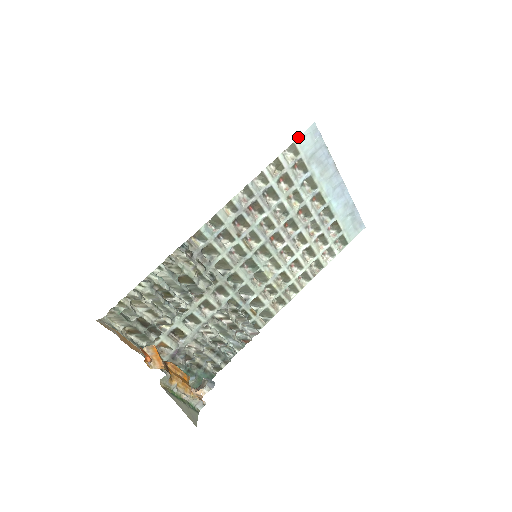
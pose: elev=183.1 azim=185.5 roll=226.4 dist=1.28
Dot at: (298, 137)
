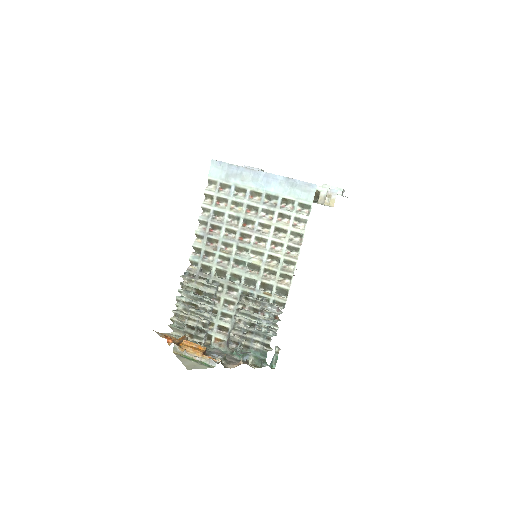
Dot at: (208, 174)
